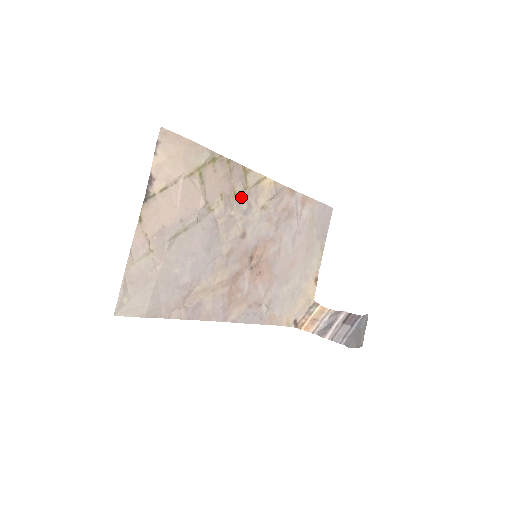
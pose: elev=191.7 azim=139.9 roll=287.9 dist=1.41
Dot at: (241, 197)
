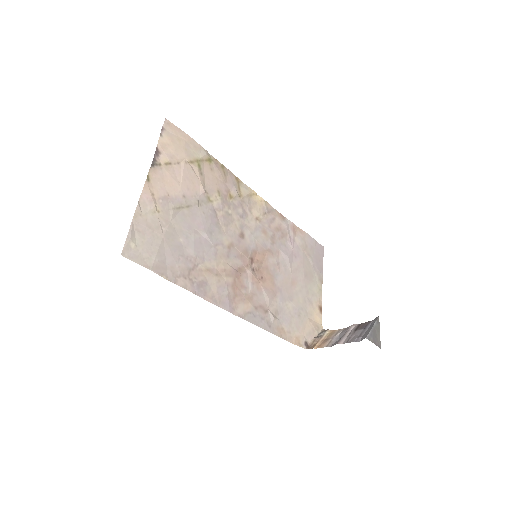
Dot at: (236, 202)
